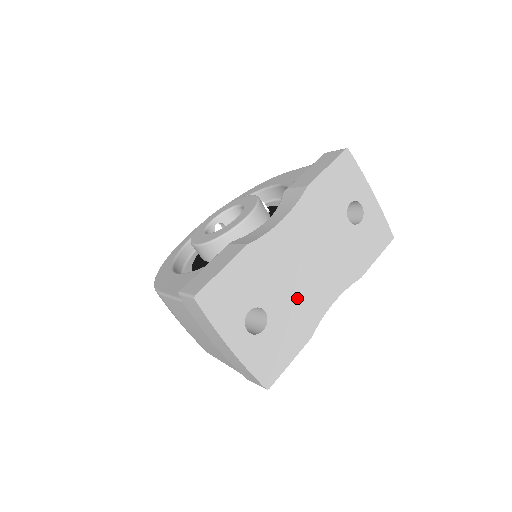
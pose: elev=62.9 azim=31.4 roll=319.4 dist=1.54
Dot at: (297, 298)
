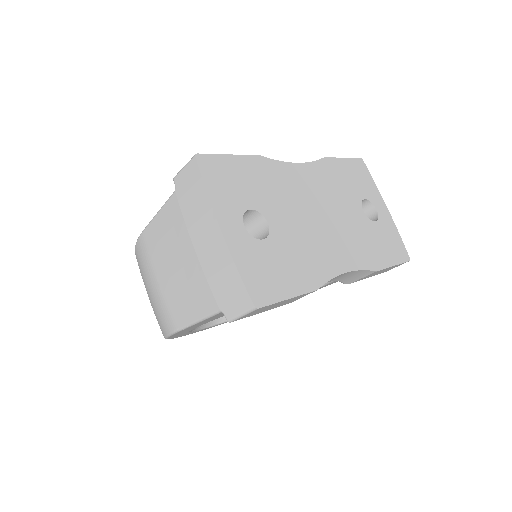
Dot at: (305, 237)
